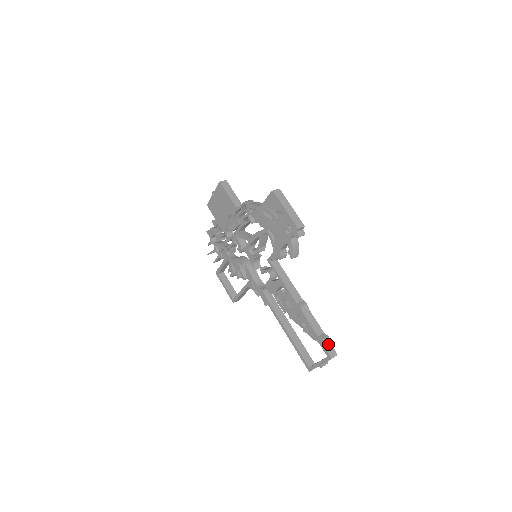
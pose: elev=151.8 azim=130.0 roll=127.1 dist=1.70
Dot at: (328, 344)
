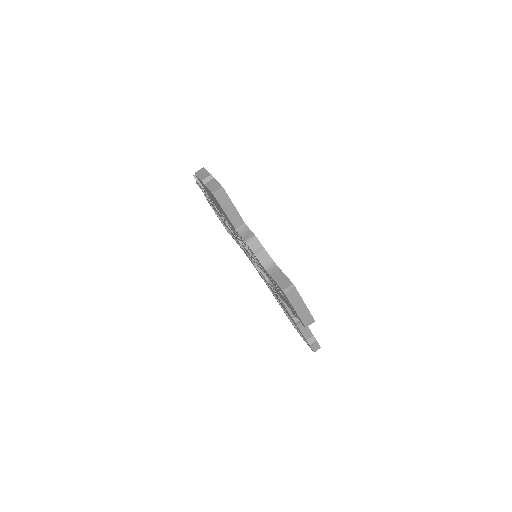
Dot at: (314, 343)
